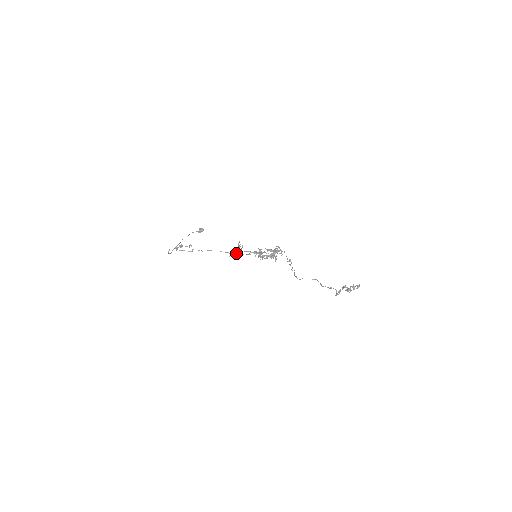
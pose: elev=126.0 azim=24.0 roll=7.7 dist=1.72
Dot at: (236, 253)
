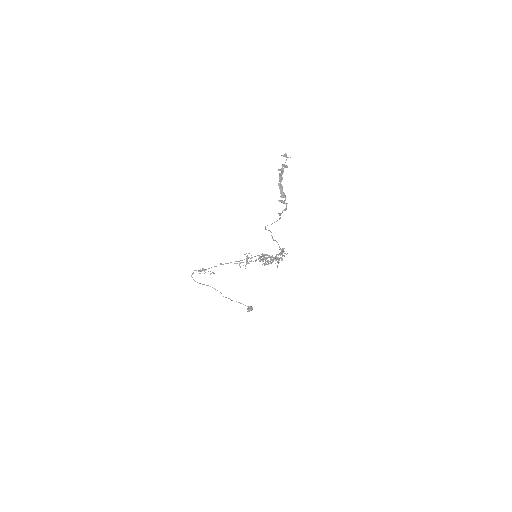
Dot at: occluded
